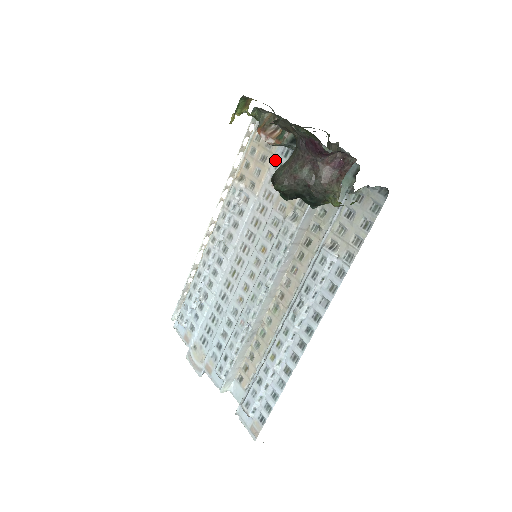
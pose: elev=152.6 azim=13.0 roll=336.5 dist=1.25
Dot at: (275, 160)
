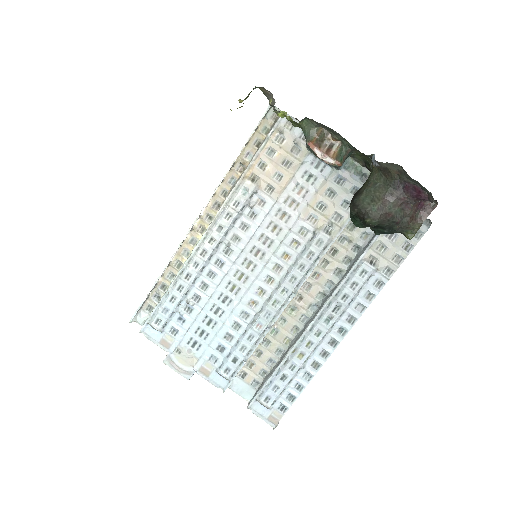
Dot at: (302, 168)
